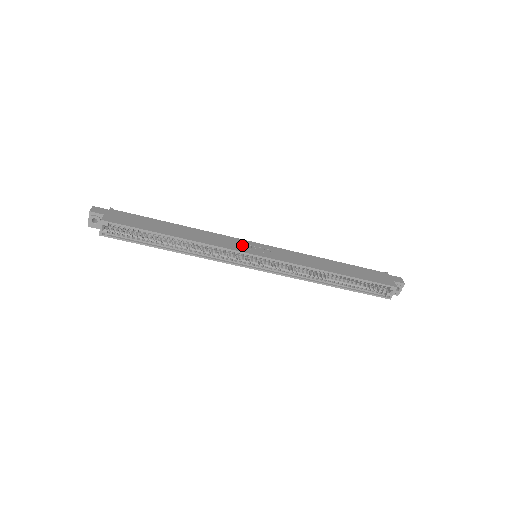
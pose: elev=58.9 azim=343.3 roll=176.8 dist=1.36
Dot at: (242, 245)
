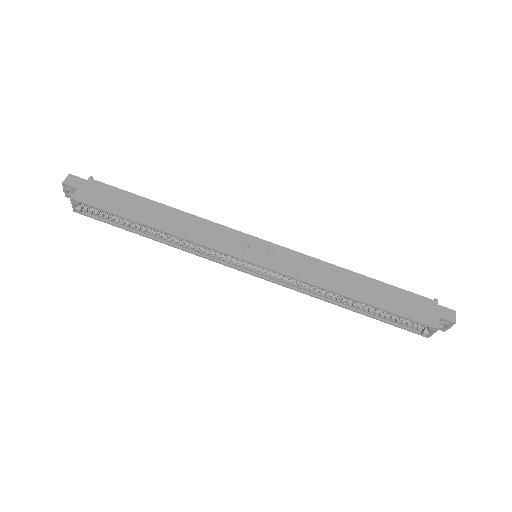
Dot at: (237, 243)
